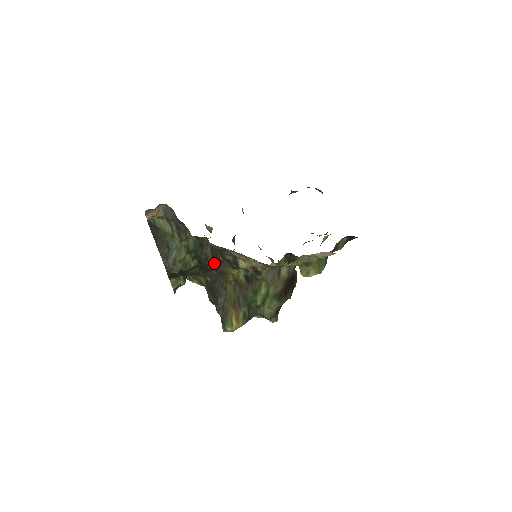
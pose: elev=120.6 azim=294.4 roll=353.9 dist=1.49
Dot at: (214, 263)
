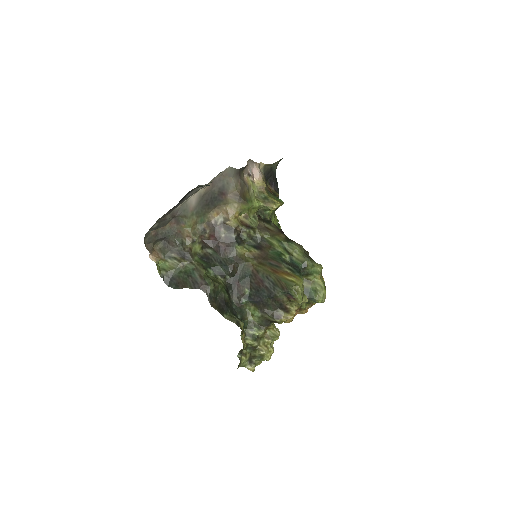
Dot at: (227, 258)
